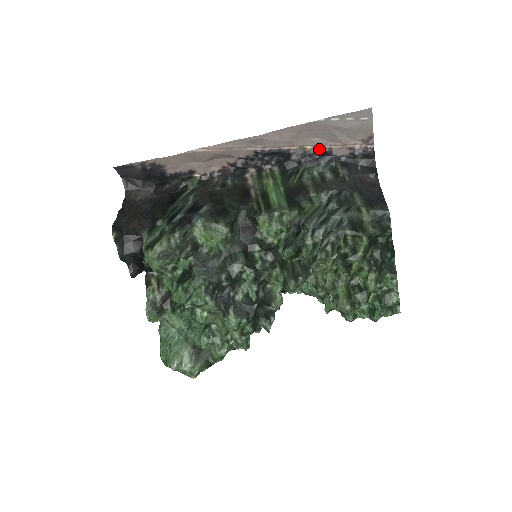
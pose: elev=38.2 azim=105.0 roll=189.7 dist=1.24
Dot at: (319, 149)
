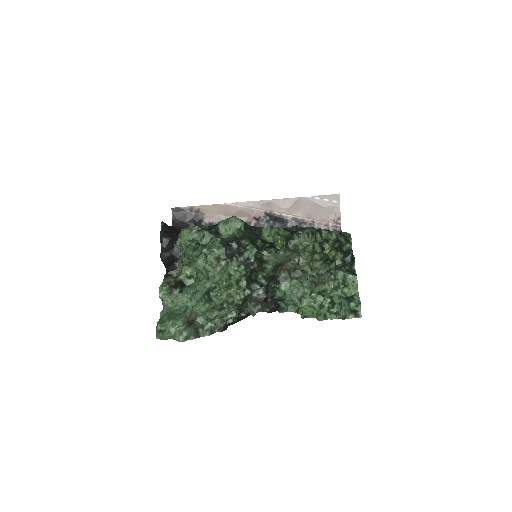
Dot at: (306, 220)
